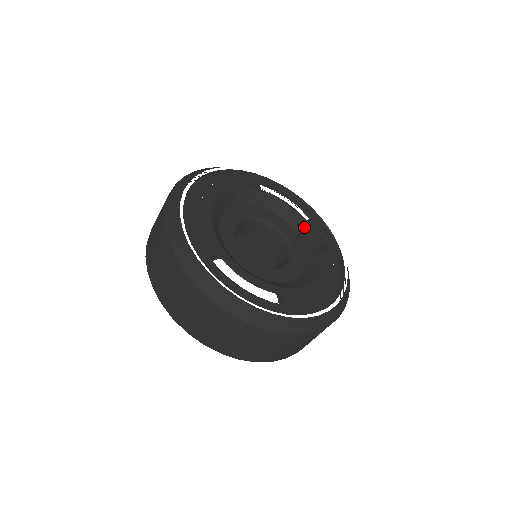
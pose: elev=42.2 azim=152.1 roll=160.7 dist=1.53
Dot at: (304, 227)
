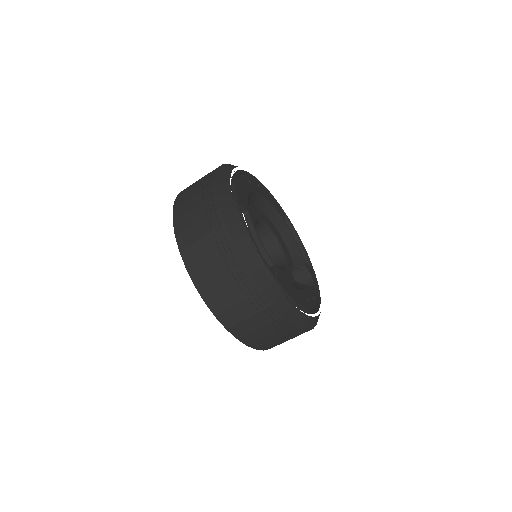
Dot at: (302, 265)
